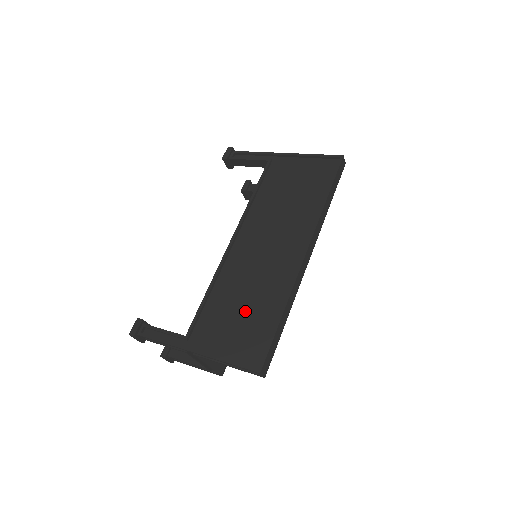
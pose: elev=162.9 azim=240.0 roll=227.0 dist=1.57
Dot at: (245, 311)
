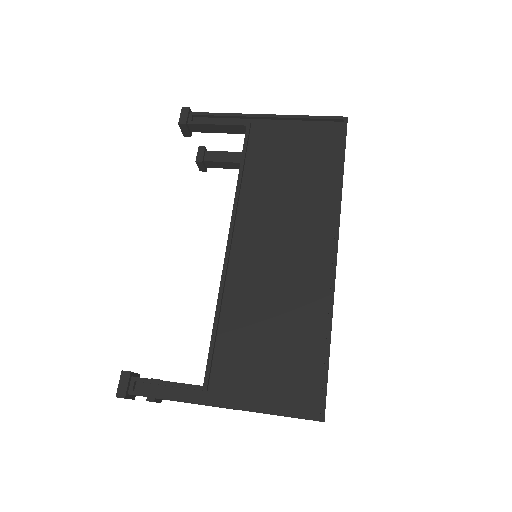
Dot at: (276, 340)
